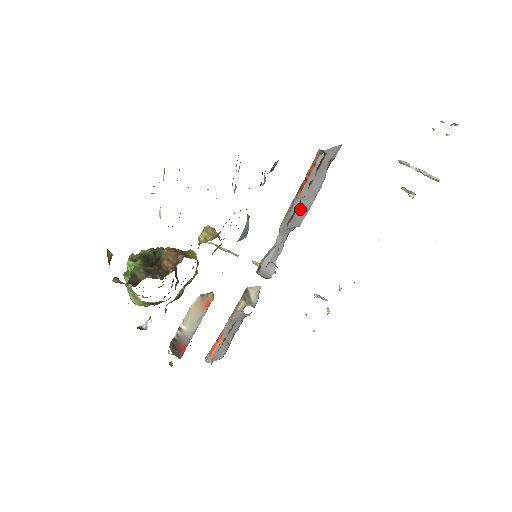
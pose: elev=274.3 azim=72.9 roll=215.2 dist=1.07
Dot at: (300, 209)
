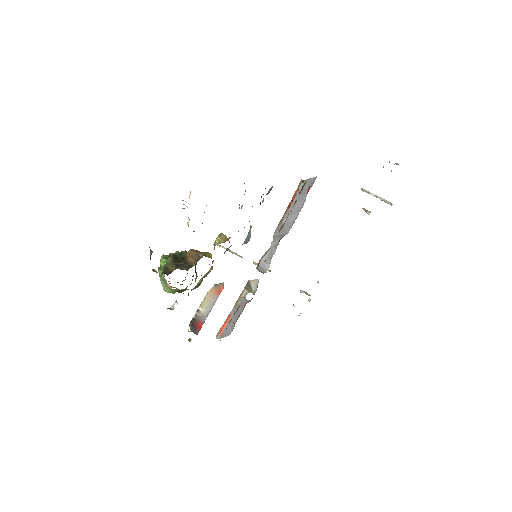
Dot at: (288, 221)
